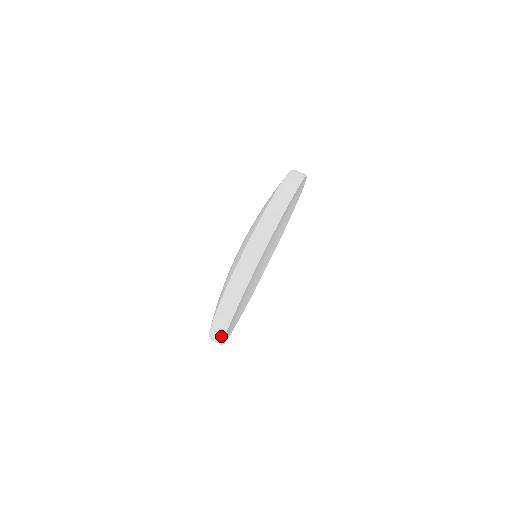
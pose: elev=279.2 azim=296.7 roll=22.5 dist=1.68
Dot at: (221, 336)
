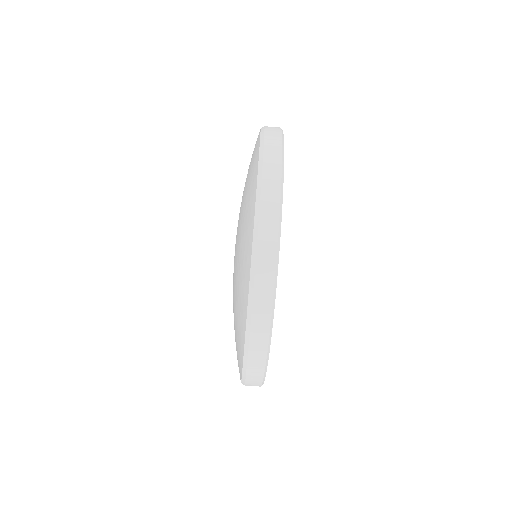
Dot at: occluded
